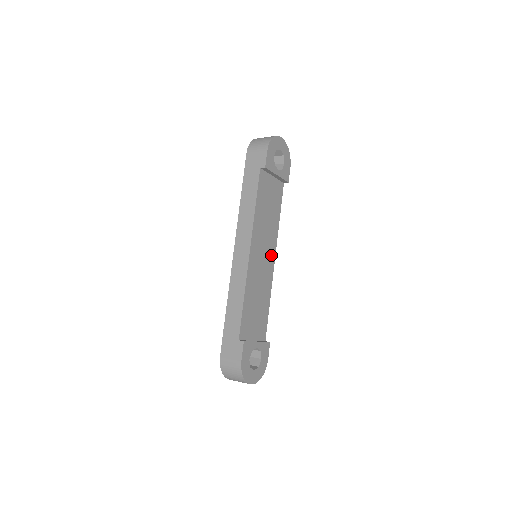
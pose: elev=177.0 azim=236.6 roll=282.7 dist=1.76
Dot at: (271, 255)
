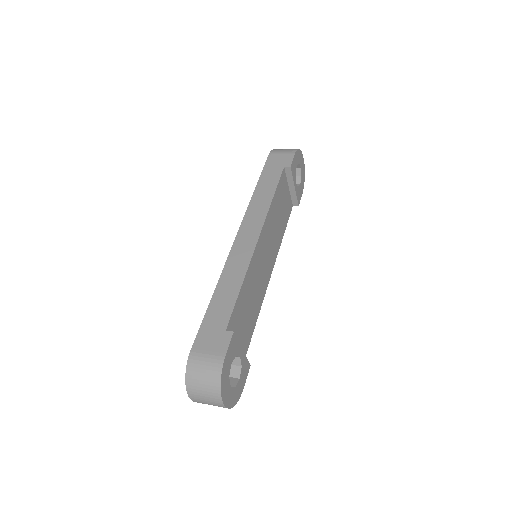
Dot at: (270, 265)
